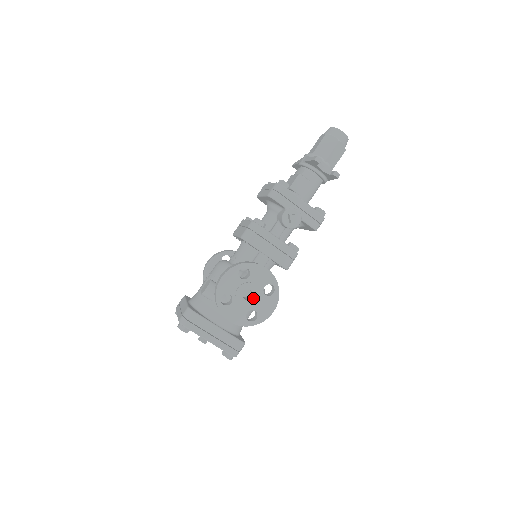
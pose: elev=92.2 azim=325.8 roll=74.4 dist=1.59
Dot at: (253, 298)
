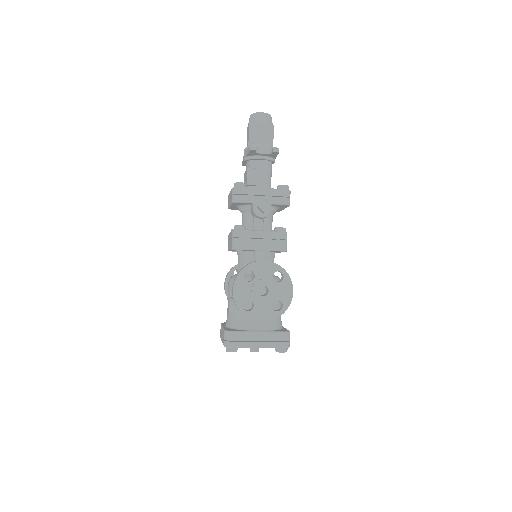
Dot at: (269, 291)
